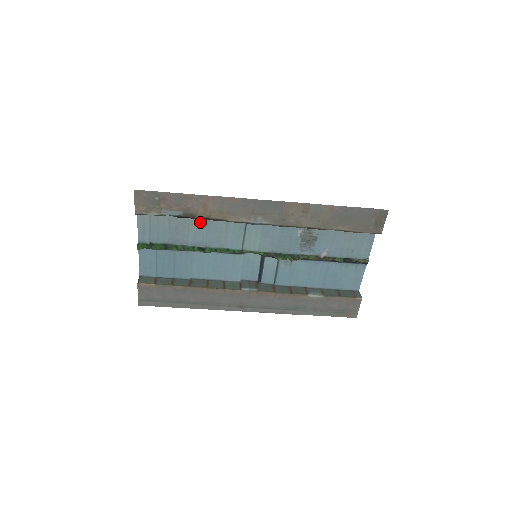
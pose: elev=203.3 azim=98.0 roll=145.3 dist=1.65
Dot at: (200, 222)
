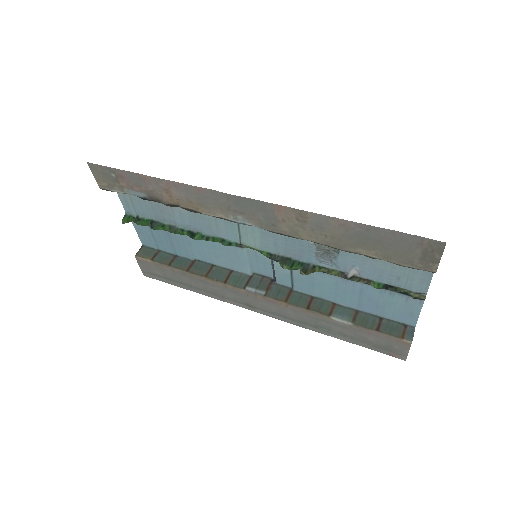
Dot at: occluded
